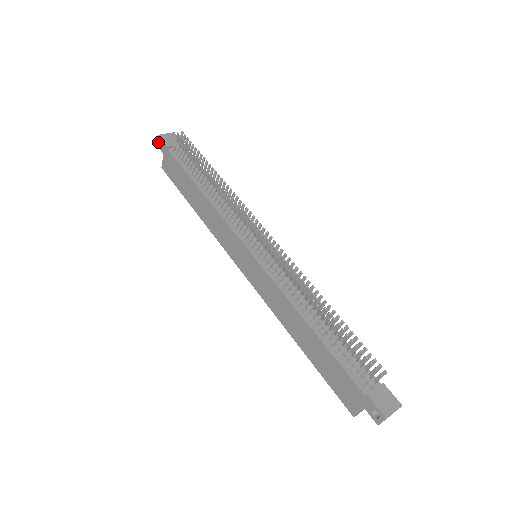
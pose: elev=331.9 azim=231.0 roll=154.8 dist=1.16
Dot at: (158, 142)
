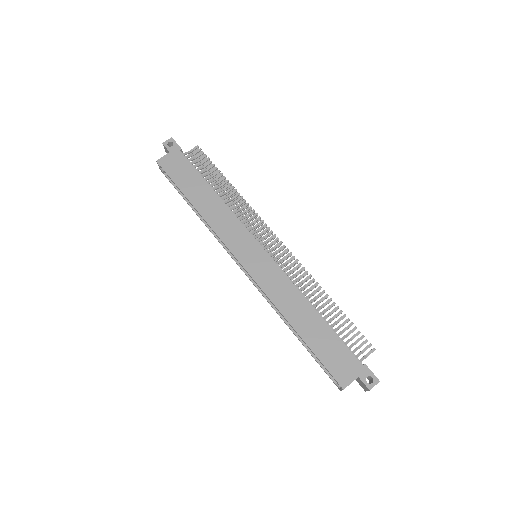
Dot at: (168, 142)
